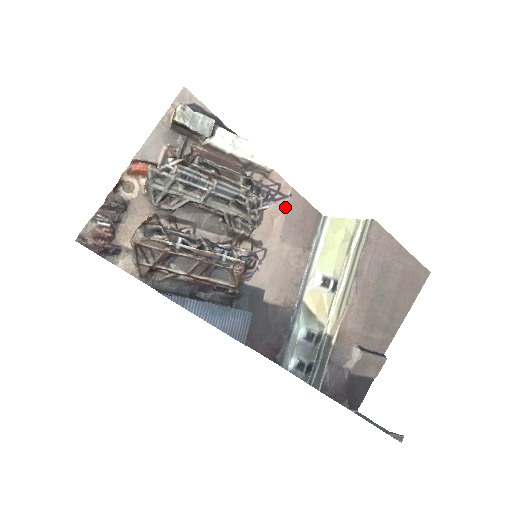
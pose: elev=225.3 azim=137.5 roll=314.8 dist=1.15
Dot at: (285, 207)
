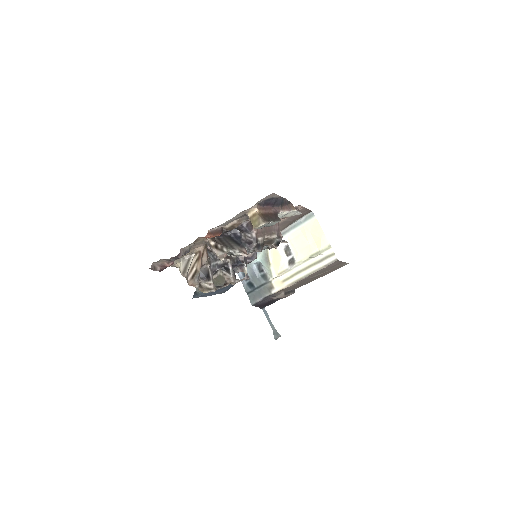
Dot at: occluded
